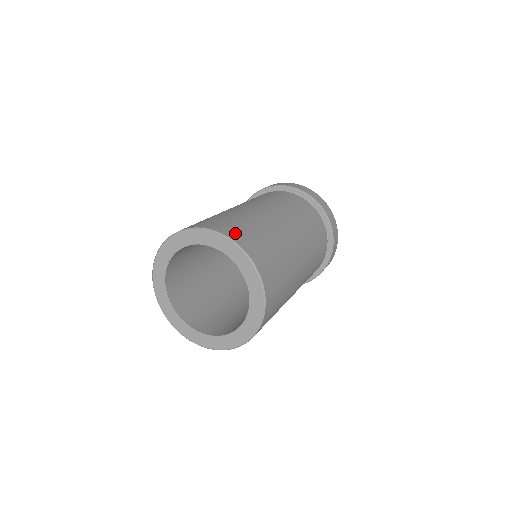
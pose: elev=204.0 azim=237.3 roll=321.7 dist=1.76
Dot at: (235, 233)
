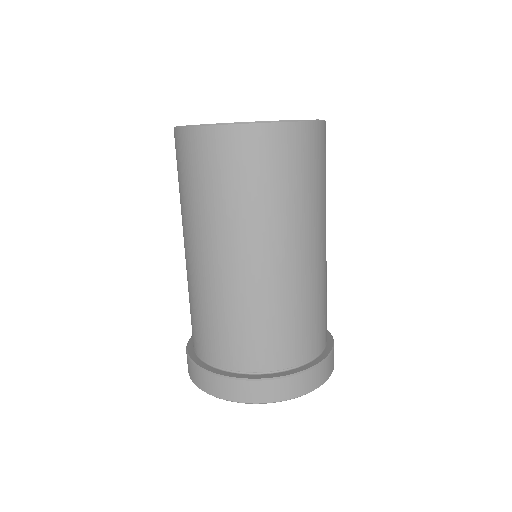
Dot at: occluded
